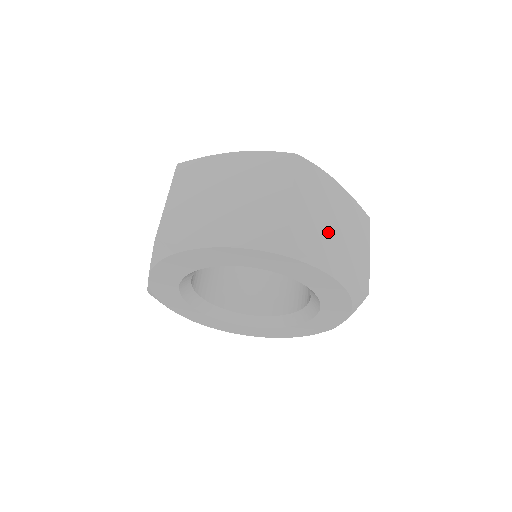
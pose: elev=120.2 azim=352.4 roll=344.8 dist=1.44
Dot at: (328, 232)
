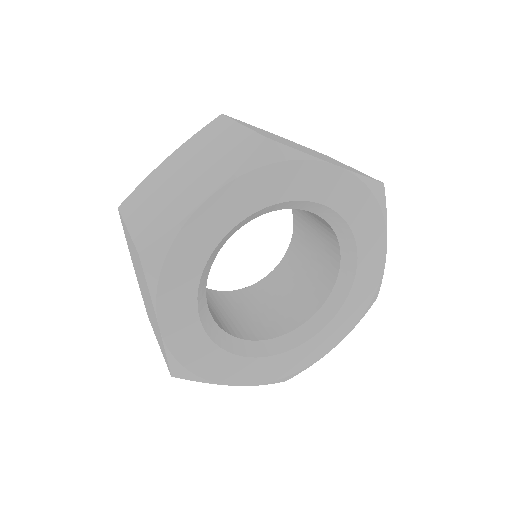
Dot at: occluded
